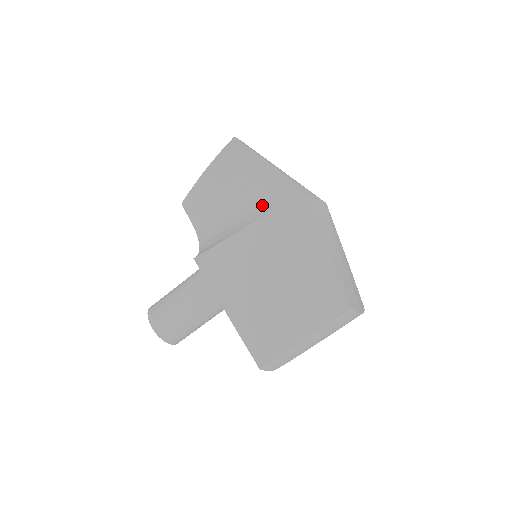
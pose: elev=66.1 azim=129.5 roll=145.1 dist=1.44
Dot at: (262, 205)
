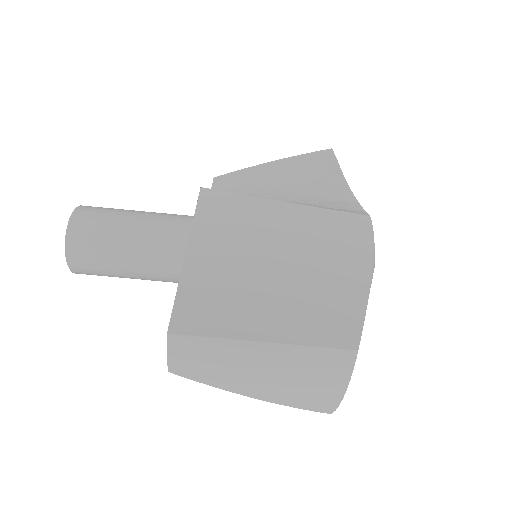
Dot at: (316, 206)
